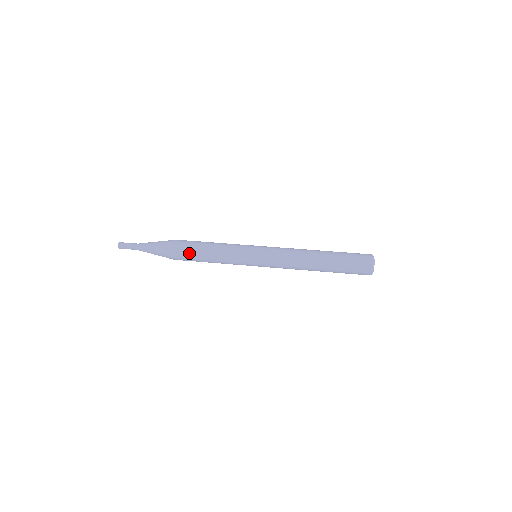
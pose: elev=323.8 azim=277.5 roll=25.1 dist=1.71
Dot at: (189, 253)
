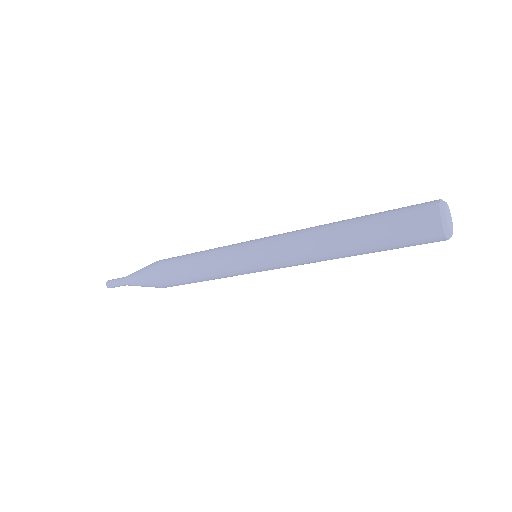
Dot at: (175, 257)
